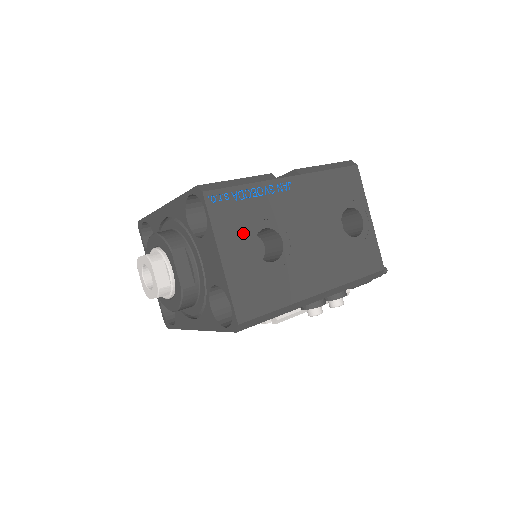
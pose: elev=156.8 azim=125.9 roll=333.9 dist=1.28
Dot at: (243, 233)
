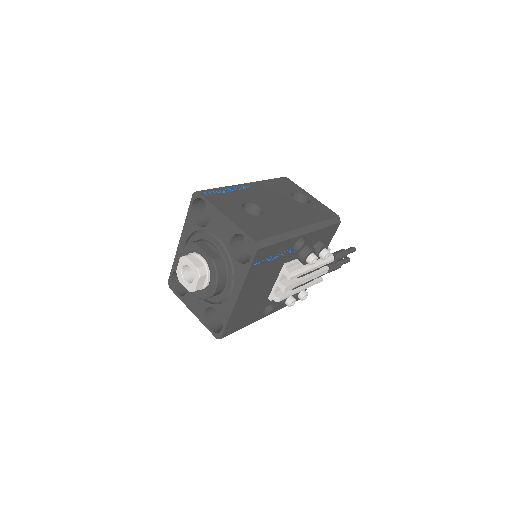
Dot at: (233, 205)
